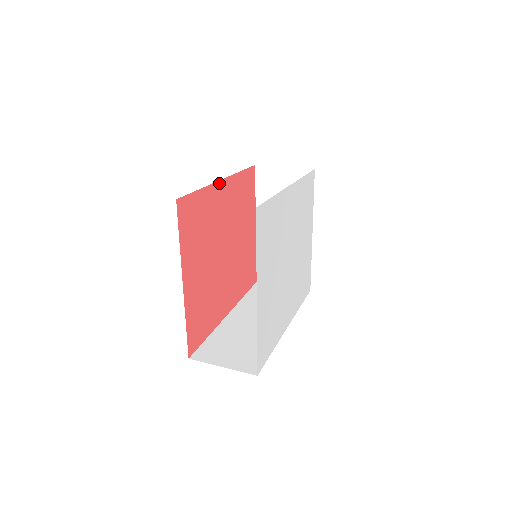
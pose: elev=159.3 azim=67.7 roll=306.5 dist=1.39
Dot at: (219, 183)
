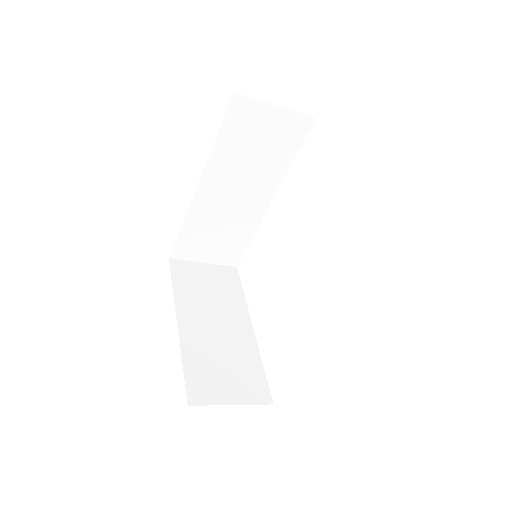
Dot at: (199, 182)
